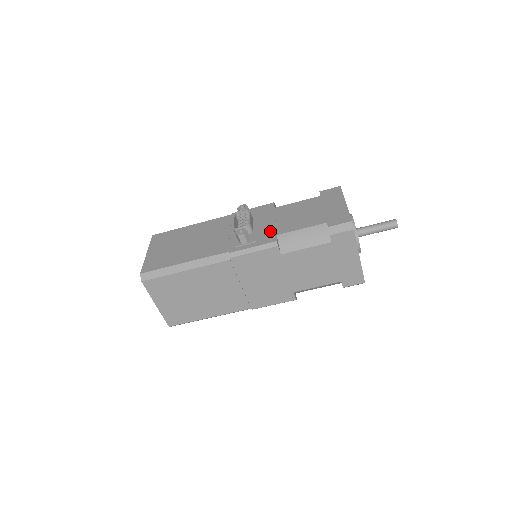
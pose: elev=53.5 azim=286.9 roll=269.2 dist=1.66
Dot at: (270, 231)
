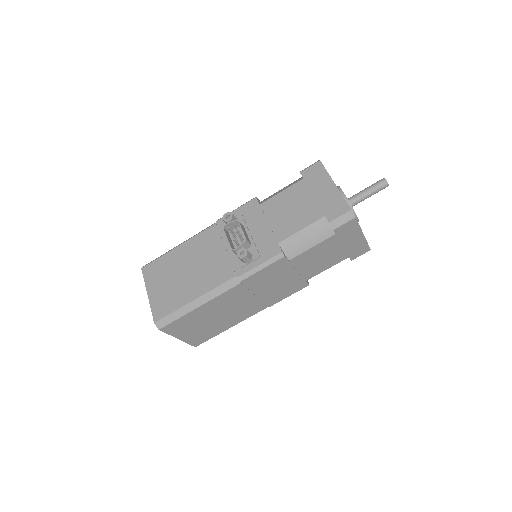
Dot at: (269, 239)
